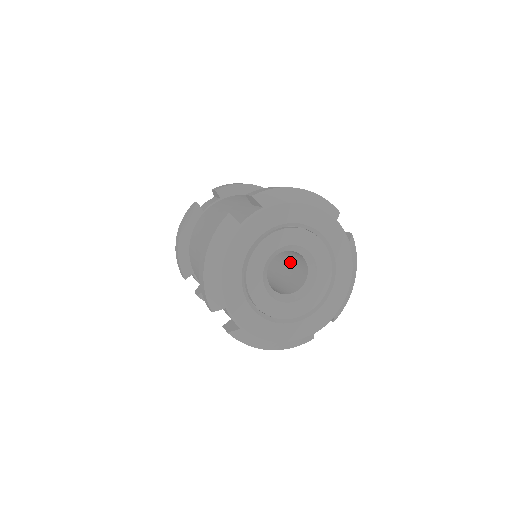
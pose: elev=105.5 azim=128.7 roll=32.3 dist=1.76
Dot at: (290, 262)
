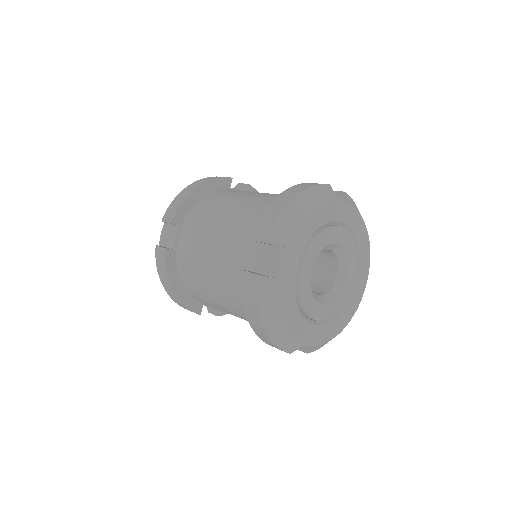
Dot at: occluded
